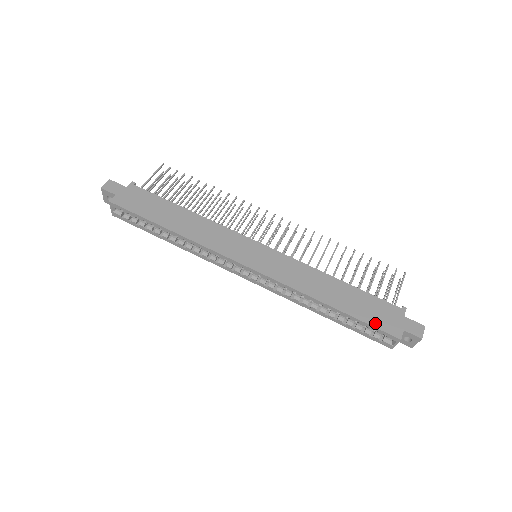
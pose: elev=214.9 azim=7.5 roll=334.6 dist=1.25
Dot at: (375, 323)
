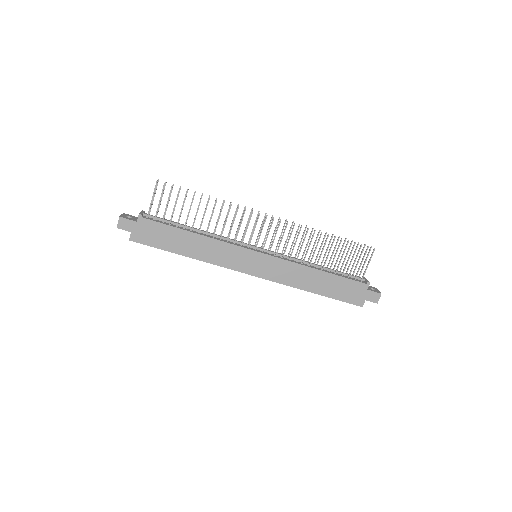
Dot at: (345, 299)
